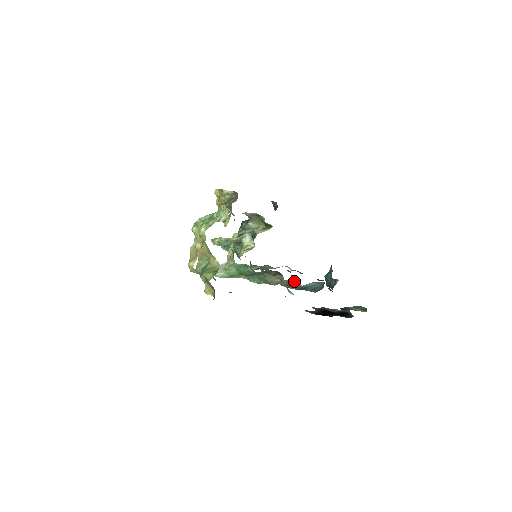
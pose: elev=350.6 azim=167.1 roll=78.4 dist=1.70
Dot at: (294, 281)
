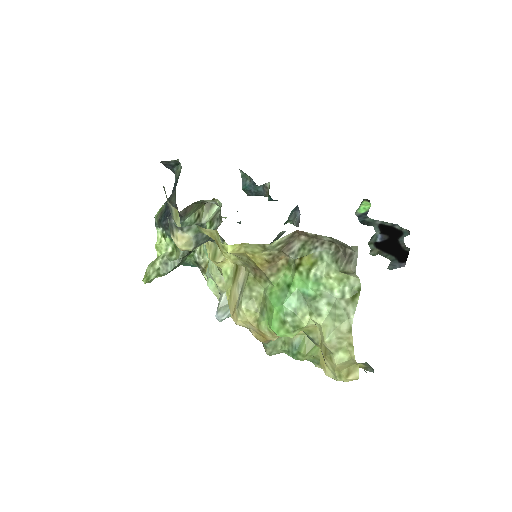
Dot at: (278, 234)
